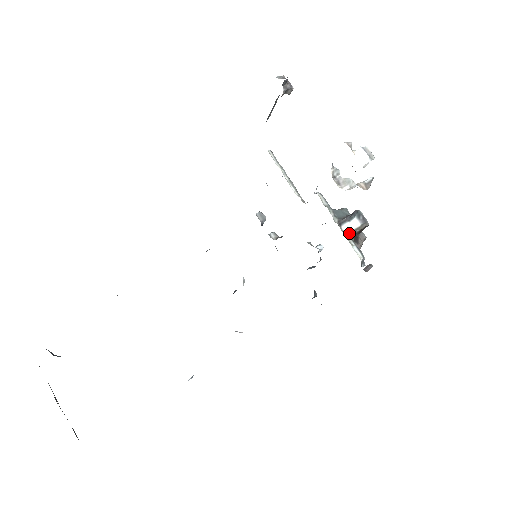
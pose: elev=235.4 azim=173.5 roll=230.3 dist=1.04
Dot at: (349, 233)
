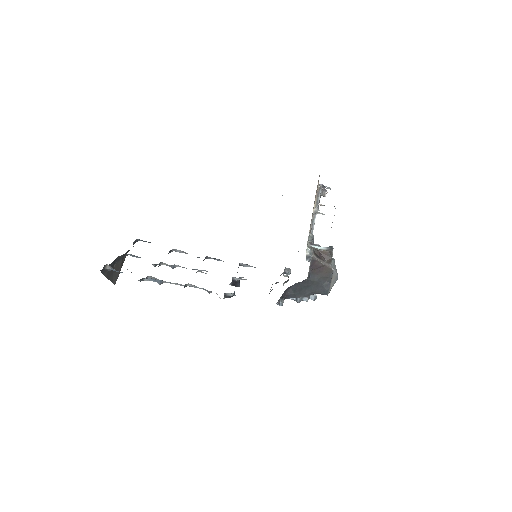
Dot at: (313, 247)
